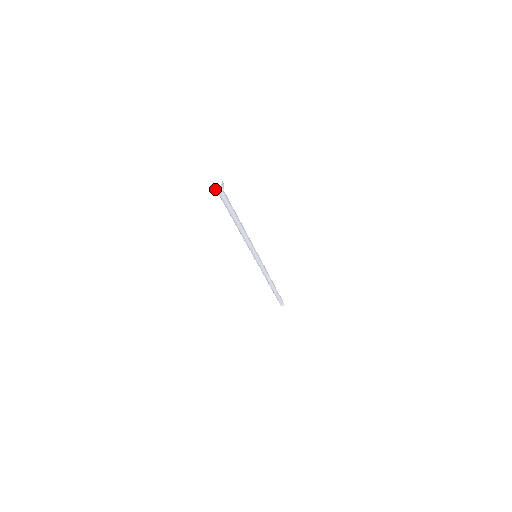
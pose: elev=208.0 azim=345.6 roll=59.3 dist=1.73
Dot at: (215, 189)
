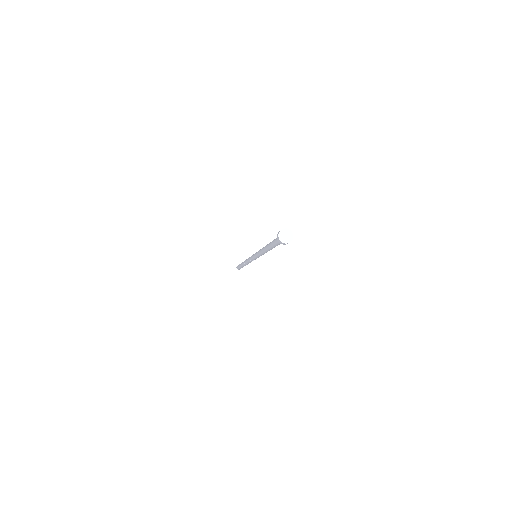
Dot at: (284, 243)
